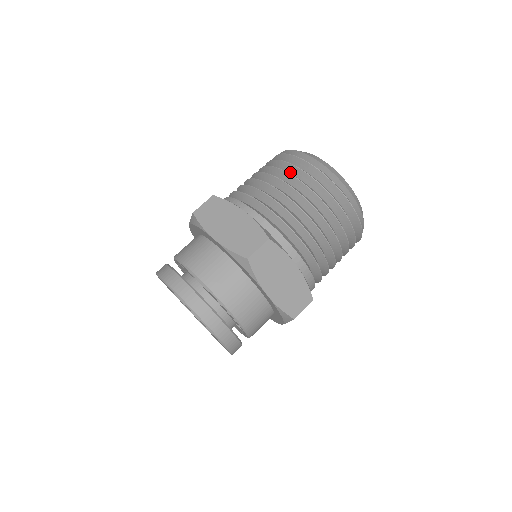
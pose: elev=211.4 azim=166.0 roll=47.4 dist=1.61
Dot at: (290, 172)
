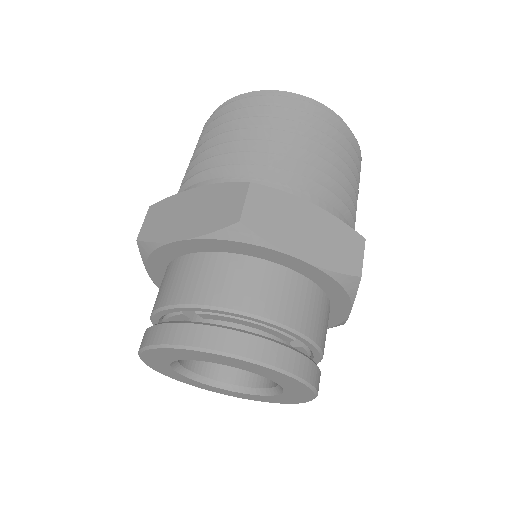
Dot at: occluded
